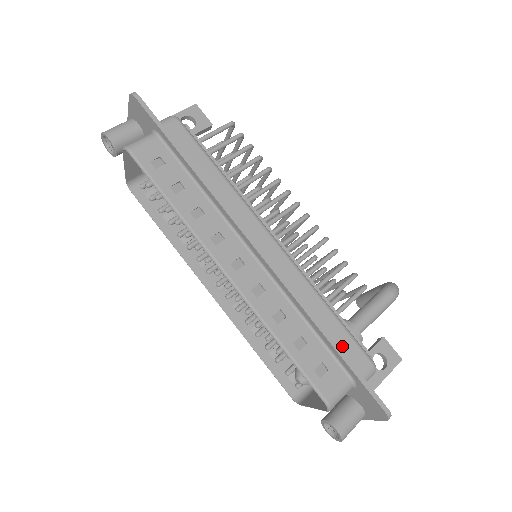
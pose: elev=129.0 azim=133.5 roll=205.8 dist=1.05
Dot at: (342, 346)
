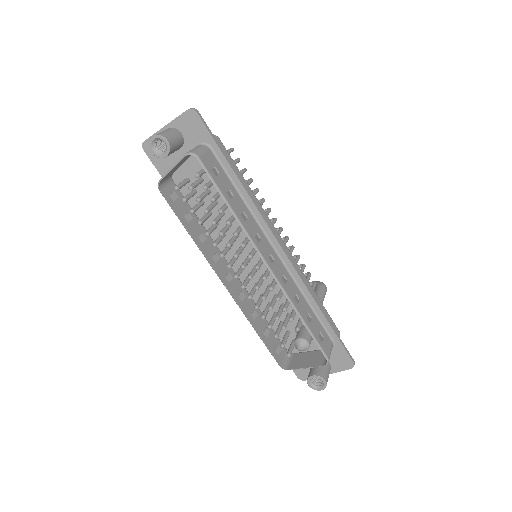
Dot at: occluded
